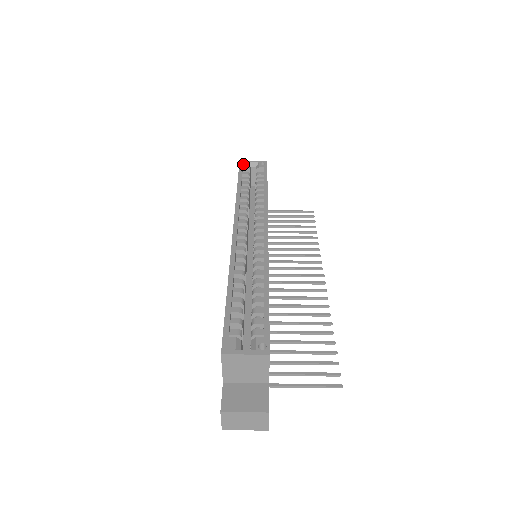
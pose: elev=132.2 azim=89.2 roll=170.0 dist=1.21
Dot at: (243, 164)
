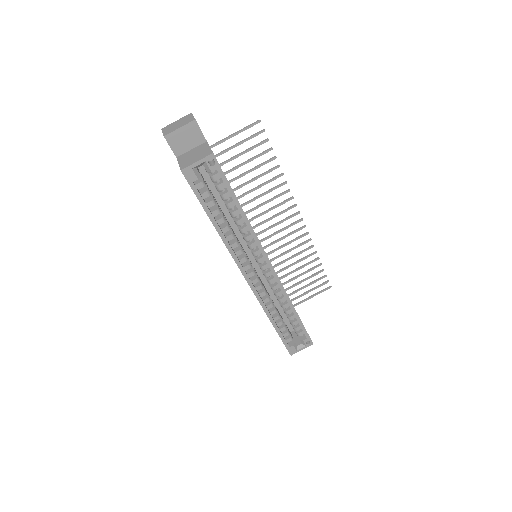
Dot at: (190, 176)
